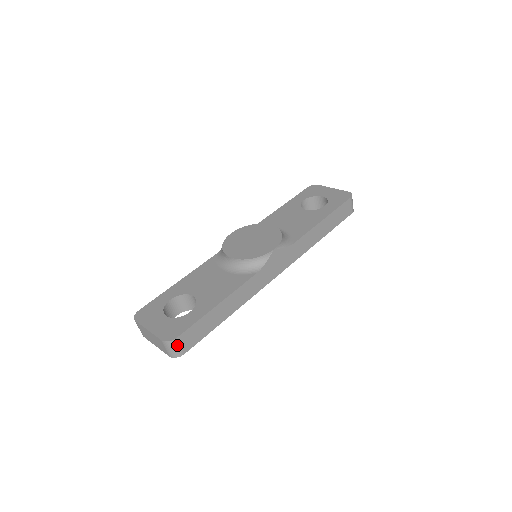
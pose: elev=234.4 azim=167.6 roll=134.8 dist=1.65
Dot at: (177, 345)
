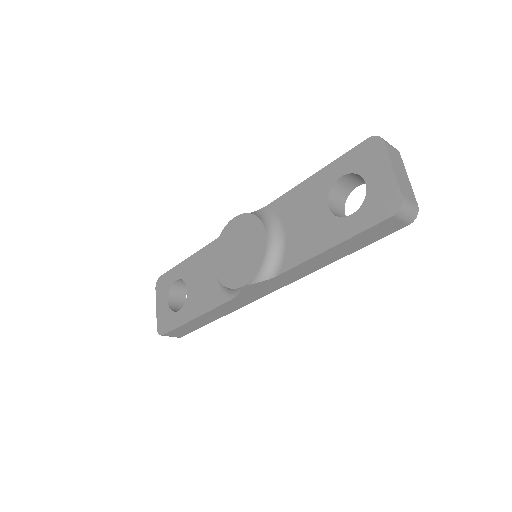
Dot at: occluded
